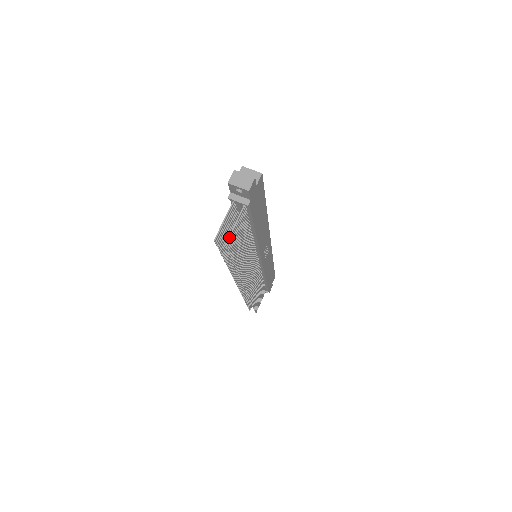
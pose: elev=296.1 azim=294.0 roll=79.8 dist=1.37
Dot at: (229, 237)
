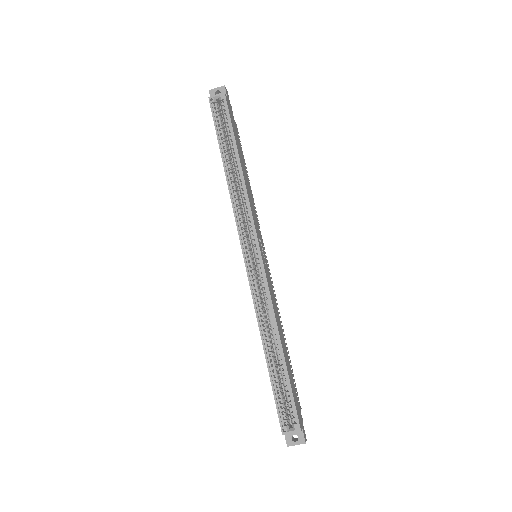
Dot at: (300, 410)
